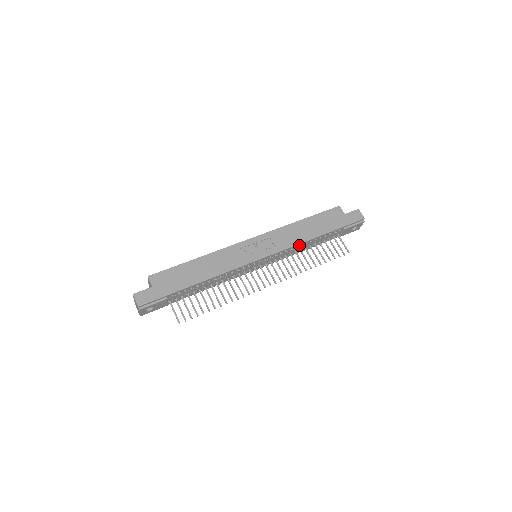
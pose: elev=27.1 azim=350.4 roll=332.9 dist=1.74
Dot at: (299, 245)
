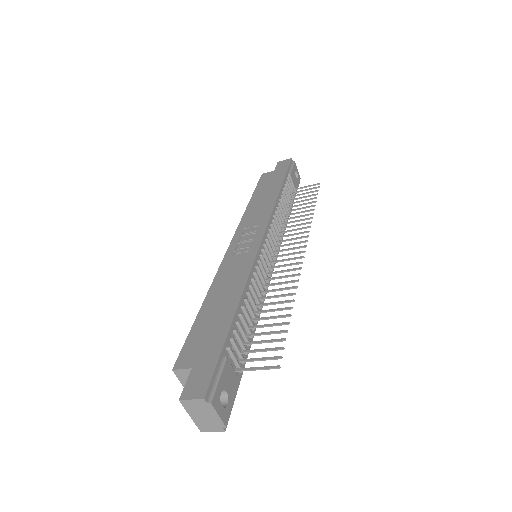
Dot at: (276, 210)
